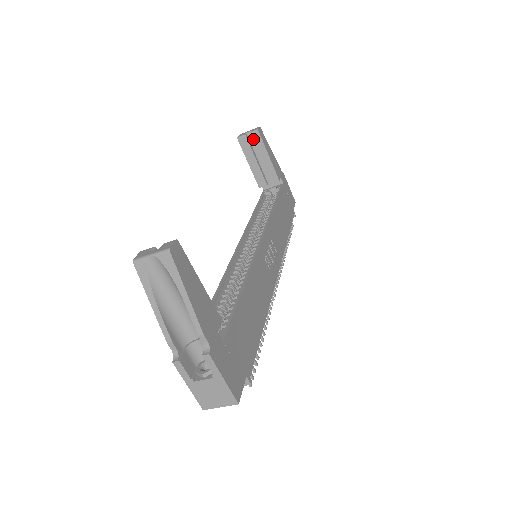
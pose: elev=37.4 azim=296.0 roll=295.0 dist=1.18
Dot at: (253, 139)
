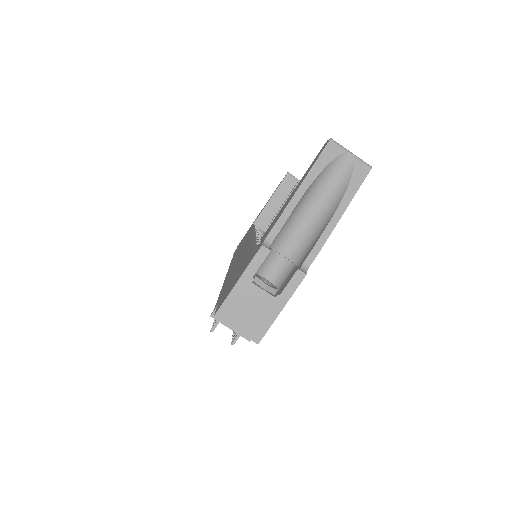
Dot at: occluded
